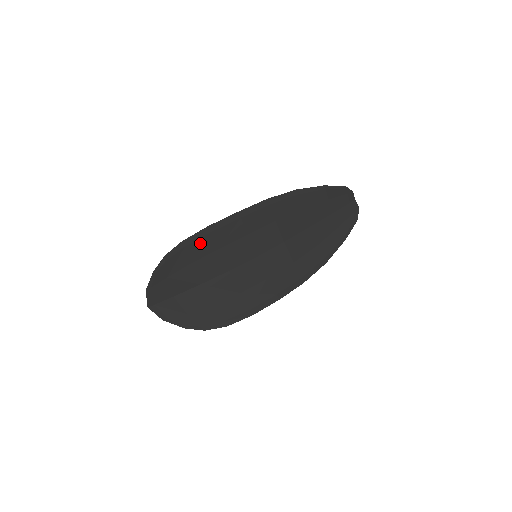
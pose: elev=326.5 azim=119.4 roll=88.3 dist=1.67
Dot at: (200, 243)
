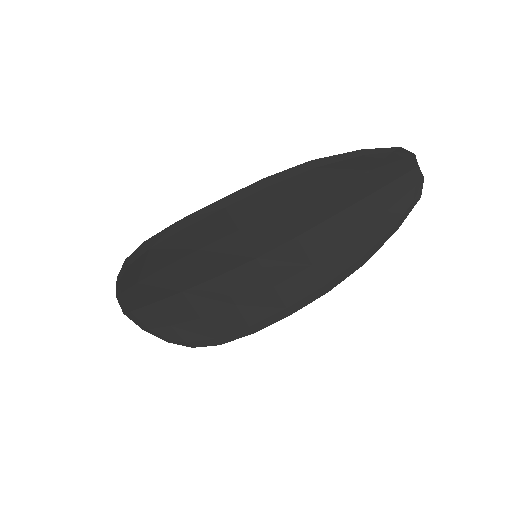
Dot at: (170, 243)
